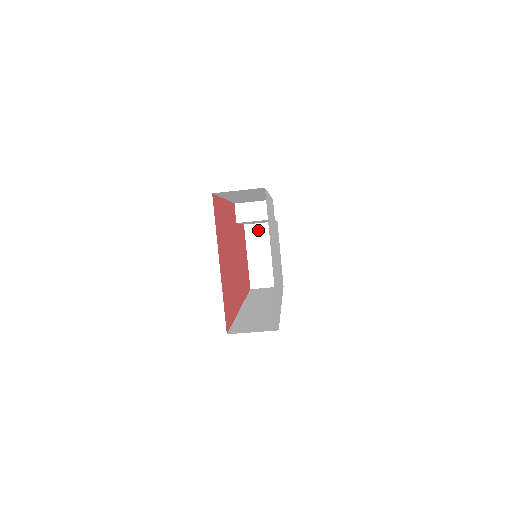
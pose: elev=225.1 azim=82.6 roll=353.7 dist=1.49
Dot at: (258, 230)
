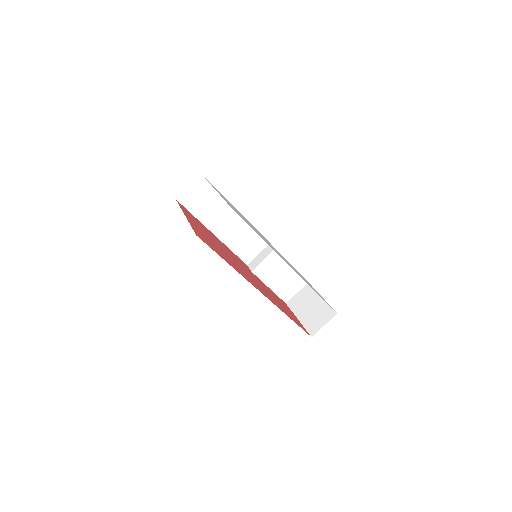
Dot at: (297, 298)
